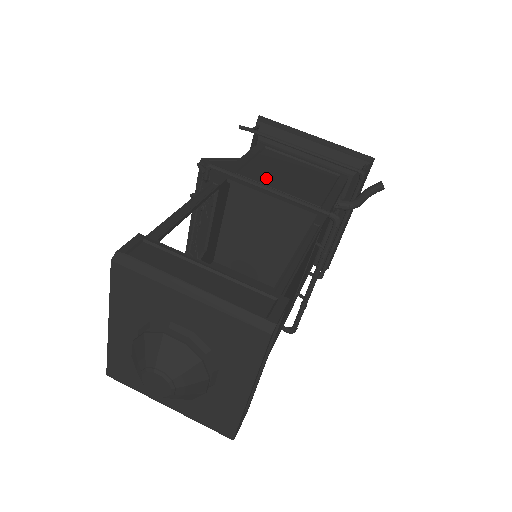
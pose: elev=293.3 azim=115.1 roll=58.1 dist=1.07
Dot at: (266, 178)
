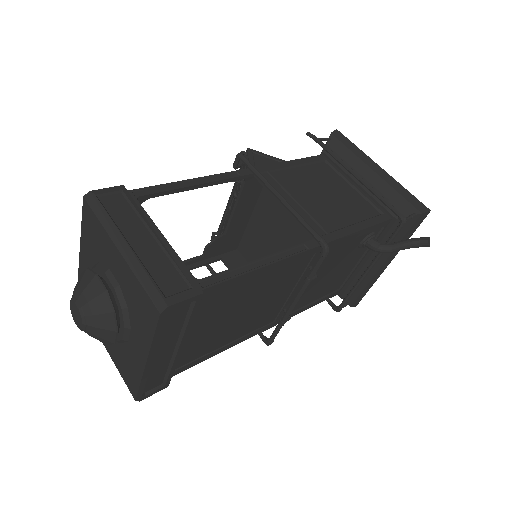
Dot at: (296, 187)
